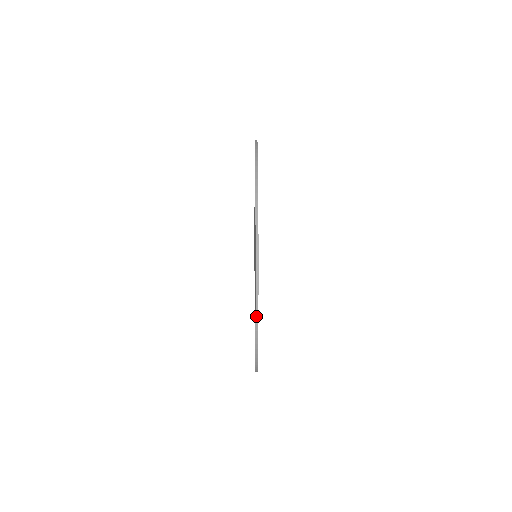
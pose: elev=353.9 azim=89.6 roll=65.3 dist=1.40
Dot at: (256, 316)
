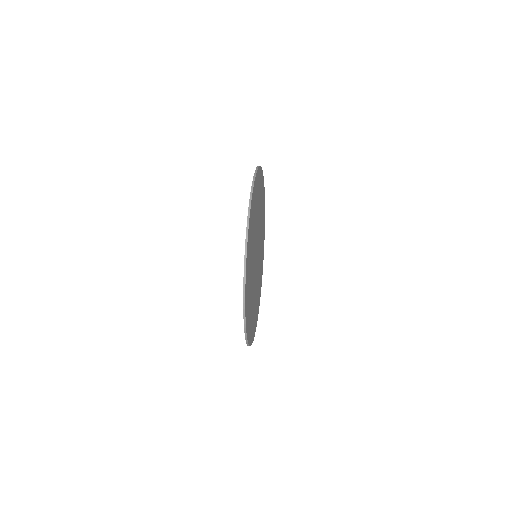
Dot at: (245, 257)
